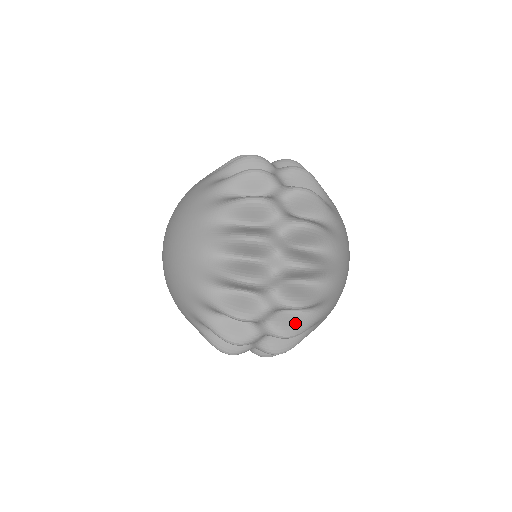
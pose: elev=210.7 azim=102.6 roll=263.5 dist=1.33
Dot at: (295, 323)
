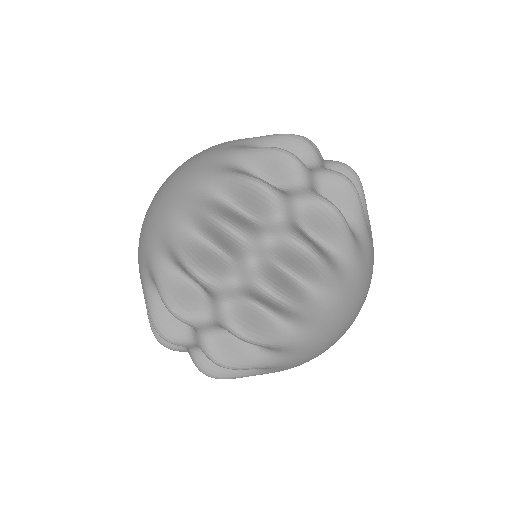
Dot at: occluded
